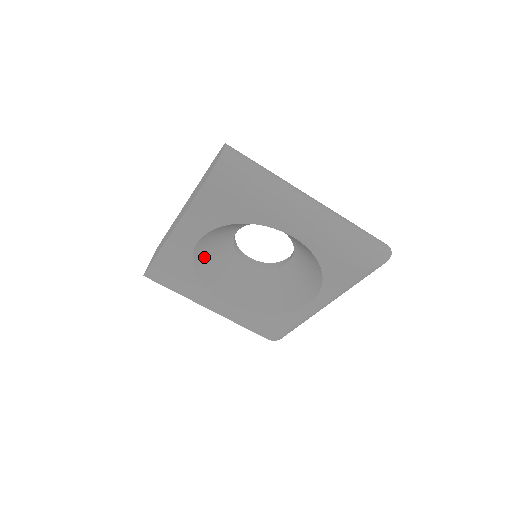
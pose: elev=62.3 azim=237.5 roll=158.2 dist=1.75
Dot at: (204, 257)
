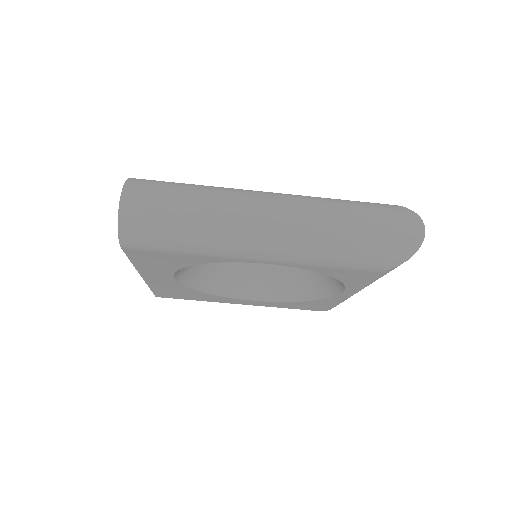
Dot at: (198, 275)
